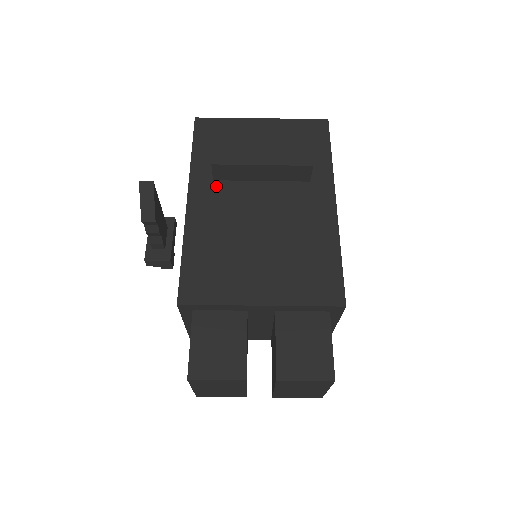
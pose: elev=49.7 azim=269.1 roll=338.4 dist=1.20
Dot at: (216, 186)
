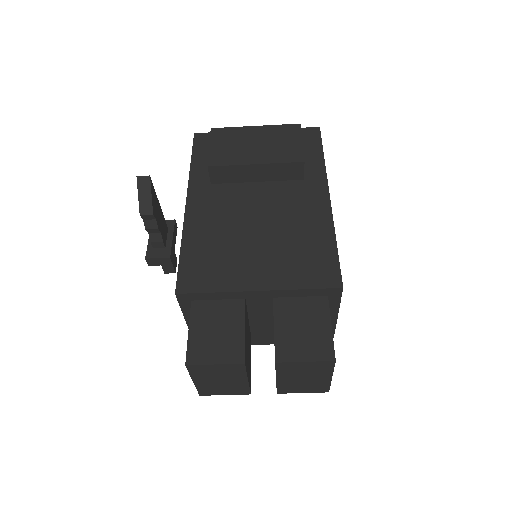
Dot at: (214, 189)
